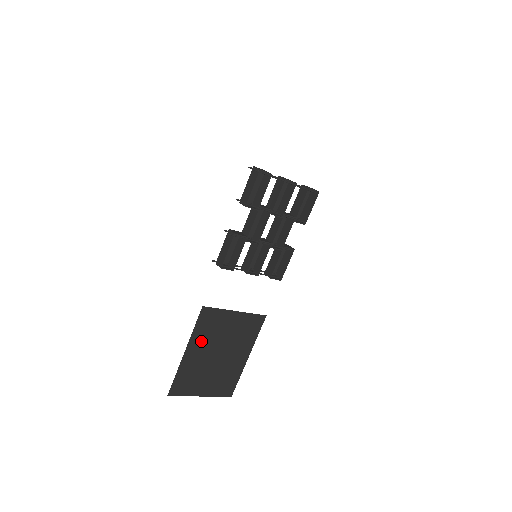
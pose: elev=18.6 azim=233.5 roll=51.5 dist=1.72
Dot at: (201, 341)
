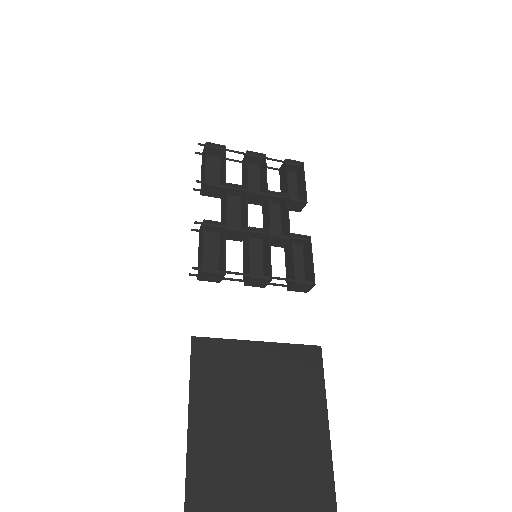
Dot at: (214, 411)
